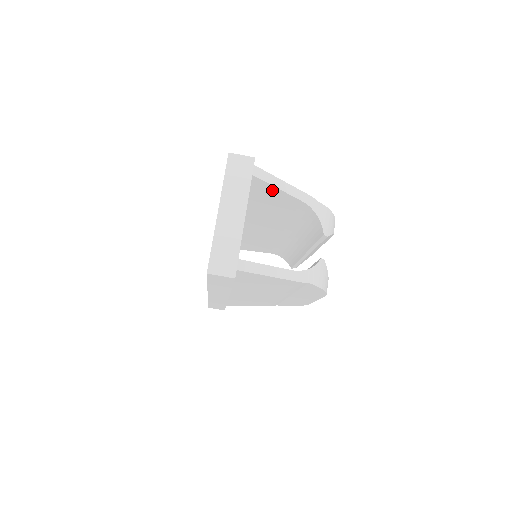
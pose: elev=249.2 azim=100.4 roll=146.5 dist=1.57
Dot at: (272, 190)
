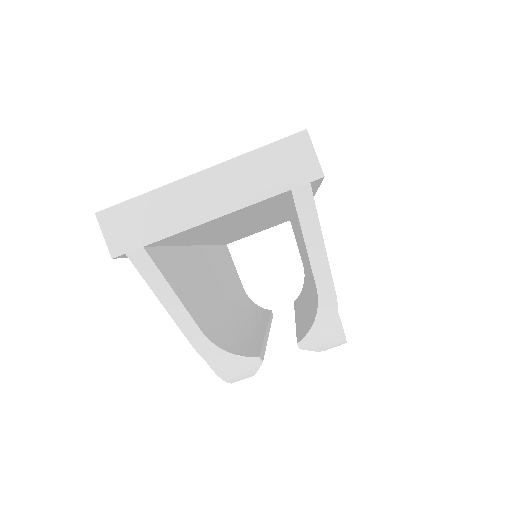
Dot at: occluded
